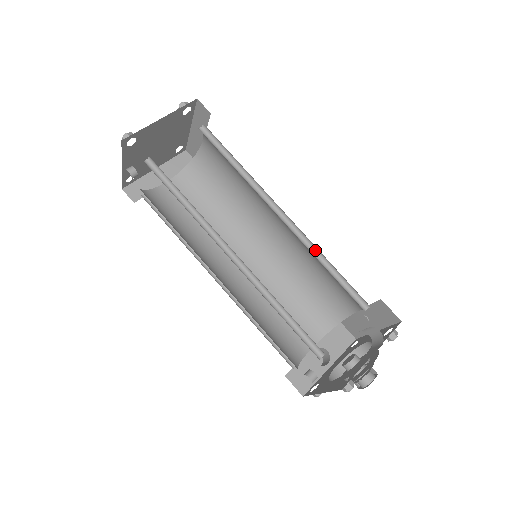
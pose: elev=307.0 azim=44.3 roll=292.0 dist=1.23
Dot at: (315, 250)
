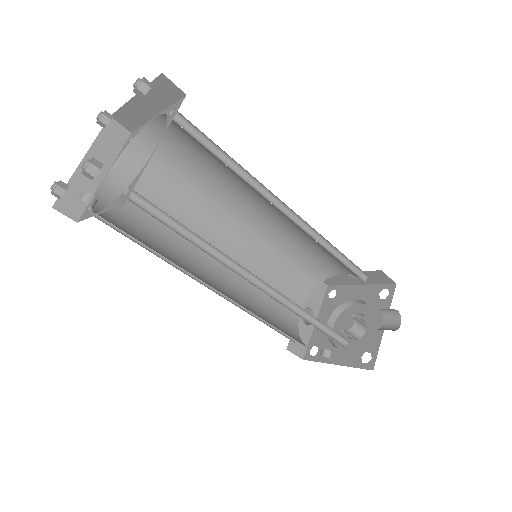
Dot at: (320, 238)
